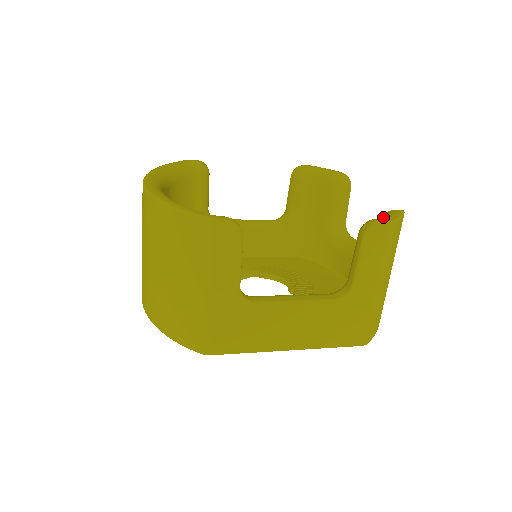
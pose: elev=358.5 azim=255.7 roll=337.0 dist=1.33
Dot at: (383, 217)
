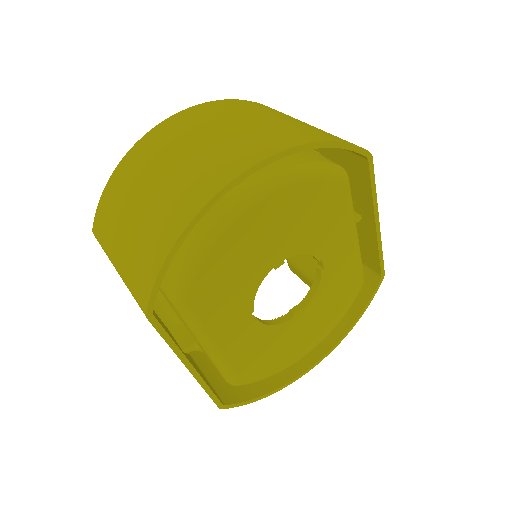
Dot at: occluded
